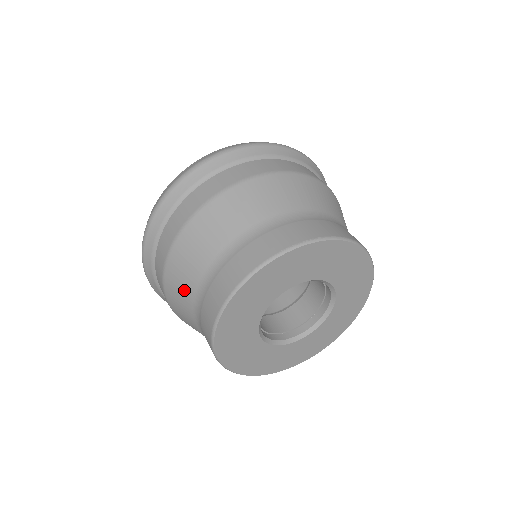
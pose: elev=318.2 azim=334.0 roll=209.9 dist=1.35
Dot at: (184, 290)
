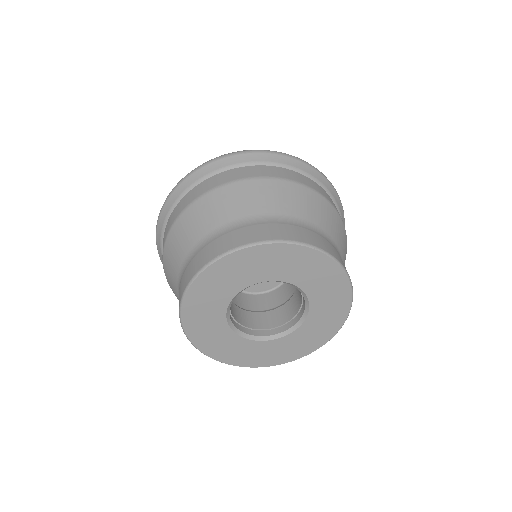
Dot at: occluded
